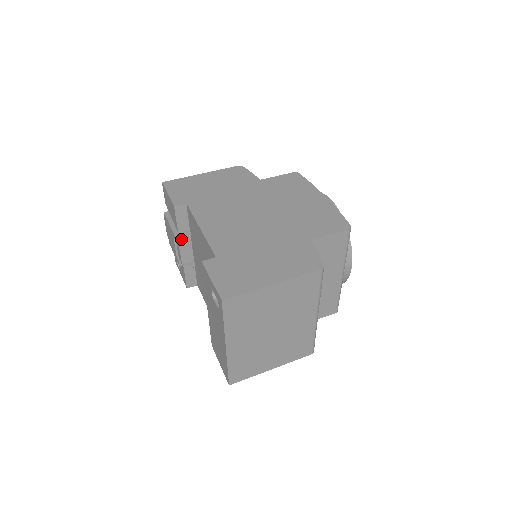
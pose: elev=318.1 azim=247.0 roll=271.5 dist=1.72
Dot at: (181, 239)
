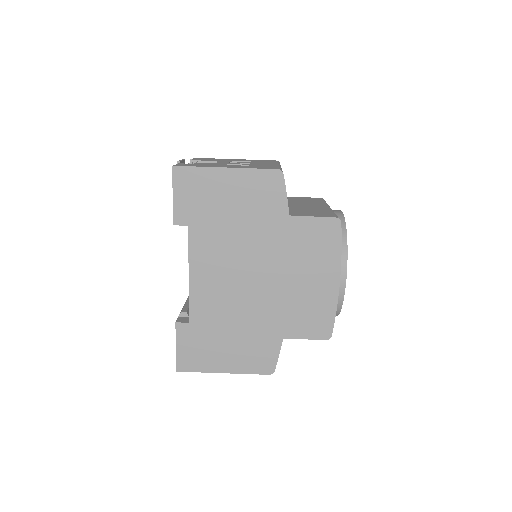
Dot at: occluded
